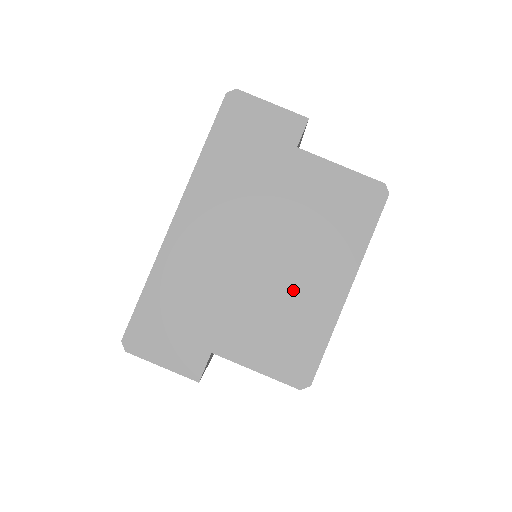
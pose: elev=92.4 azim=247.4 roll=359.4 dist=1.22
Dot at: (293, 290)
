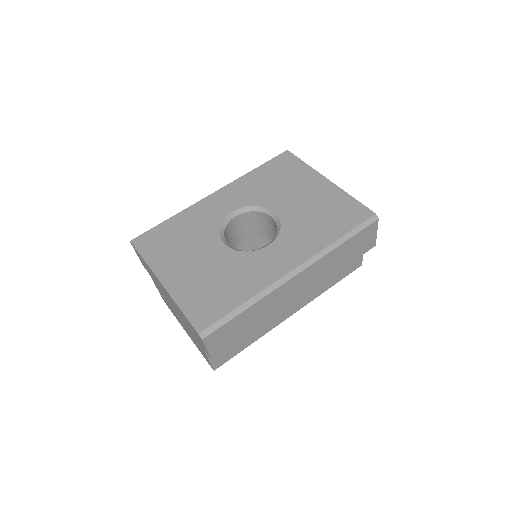
Dot at: (176, 315)
